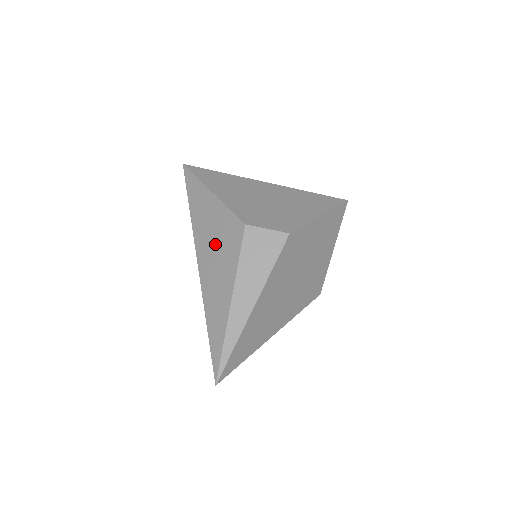
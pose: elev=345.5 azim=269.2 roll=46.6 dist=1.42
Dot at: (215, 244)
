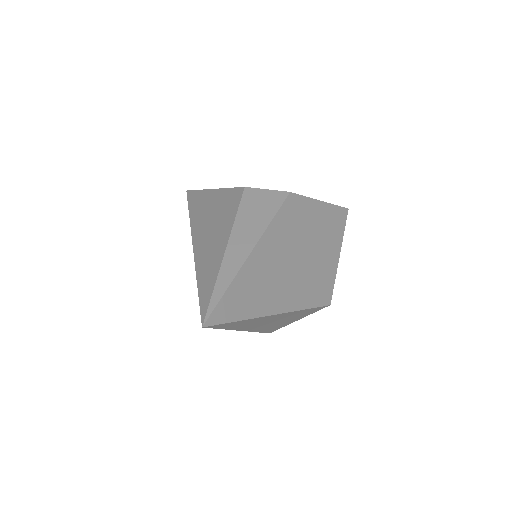
Dot at: (213, 217)
